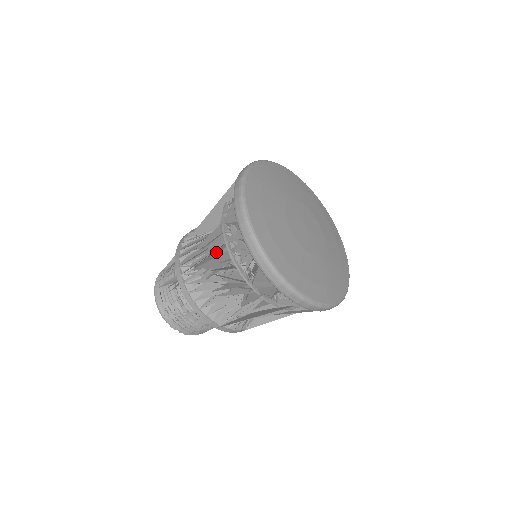
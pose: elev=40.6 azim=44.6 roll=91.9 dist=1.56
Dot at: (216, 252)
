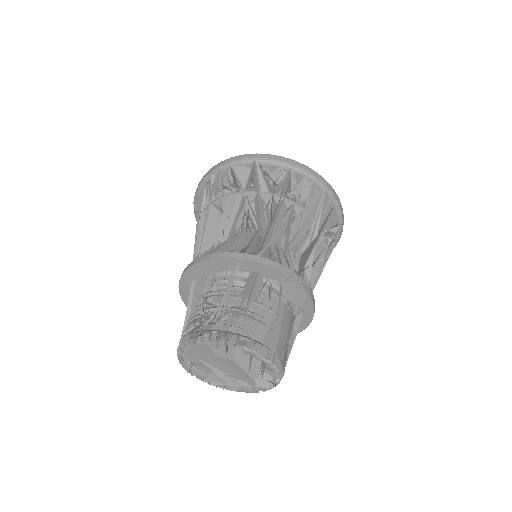
Dot at: occluded
